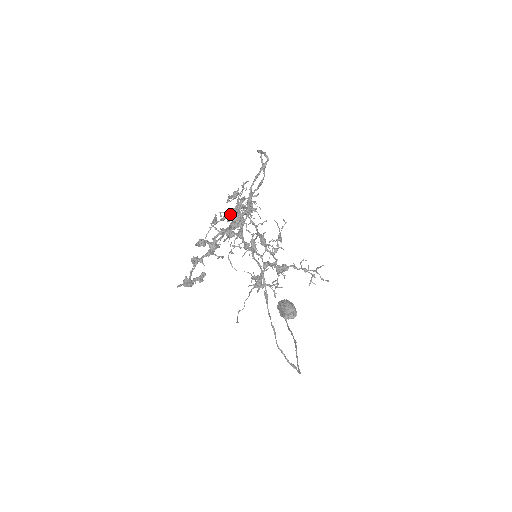
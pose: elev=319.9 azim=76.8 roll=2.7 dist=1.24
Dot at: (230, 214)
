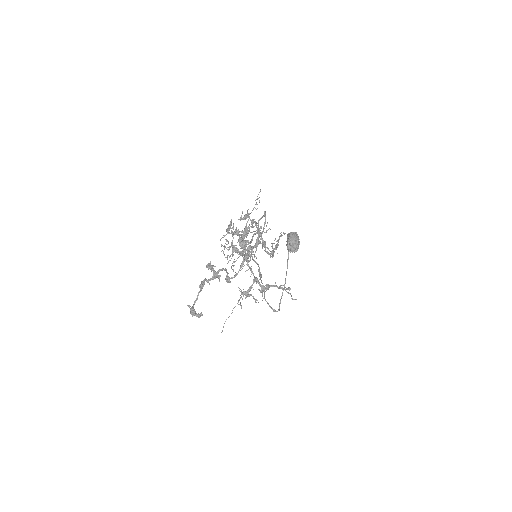
Dot at: (238, 234)
